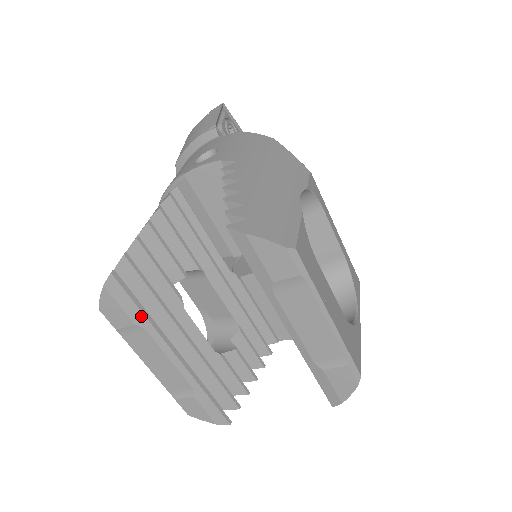
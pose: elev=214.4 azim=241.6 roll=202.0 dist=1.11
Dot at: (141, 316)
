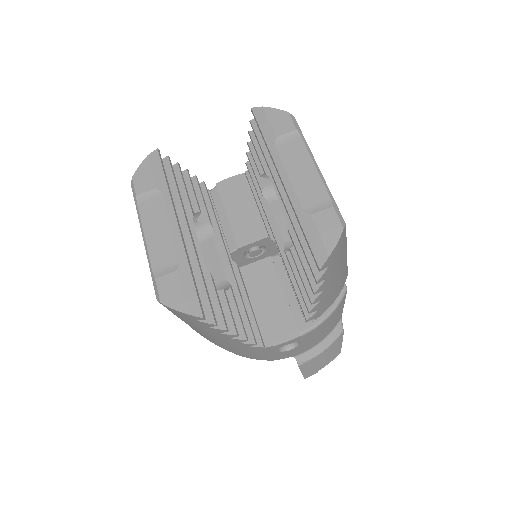
Dot at: (164, 183)
